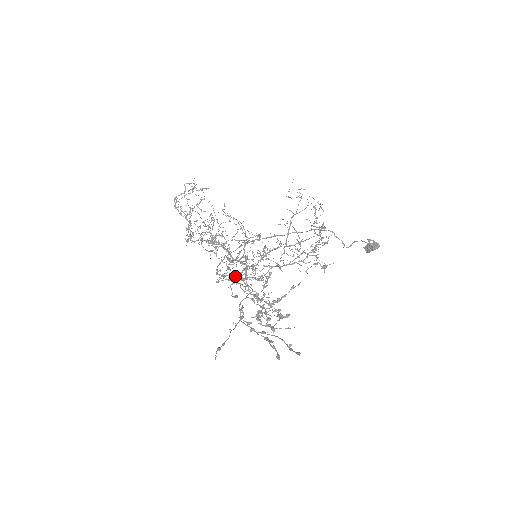
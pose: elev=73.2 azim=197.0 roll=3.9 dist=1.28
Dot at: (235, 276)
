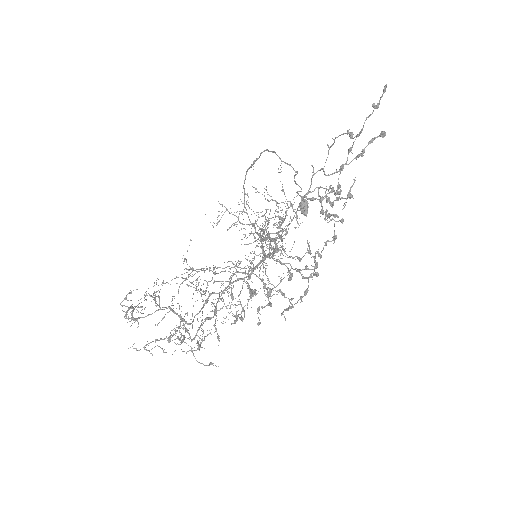
Dot at: (268, 237)
